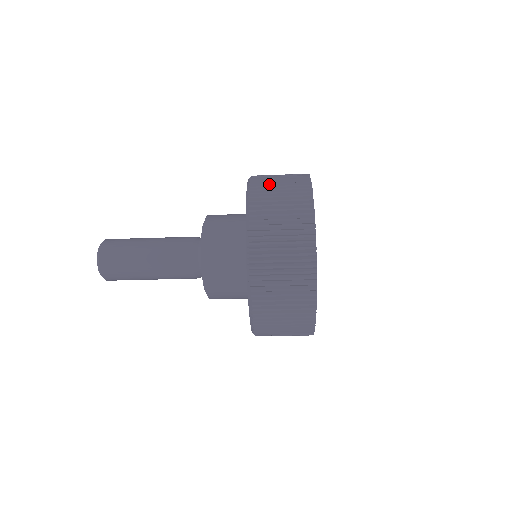
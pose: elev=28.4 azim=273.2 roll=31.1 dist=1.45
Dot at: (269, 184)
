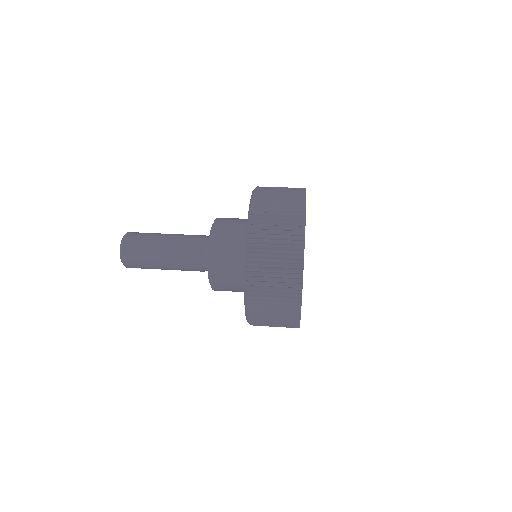
Dot at: (269, 203)
